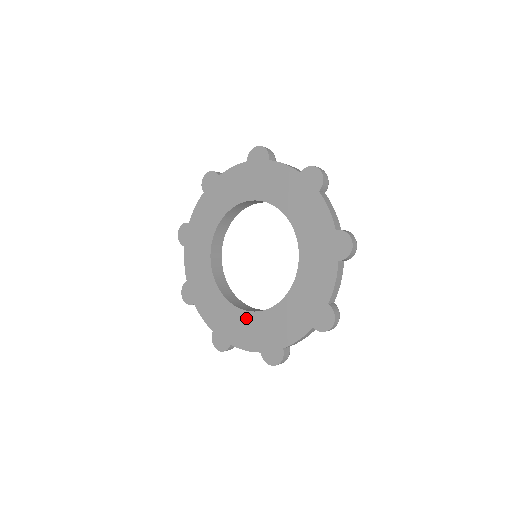
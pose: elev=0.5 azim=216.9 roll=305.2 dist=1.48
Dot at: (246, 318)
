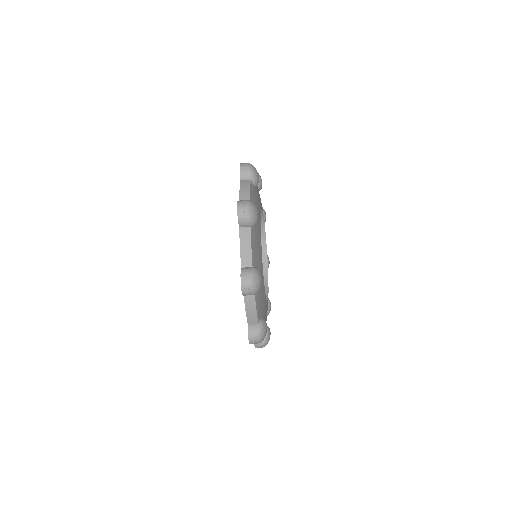
Dot at: occluded
